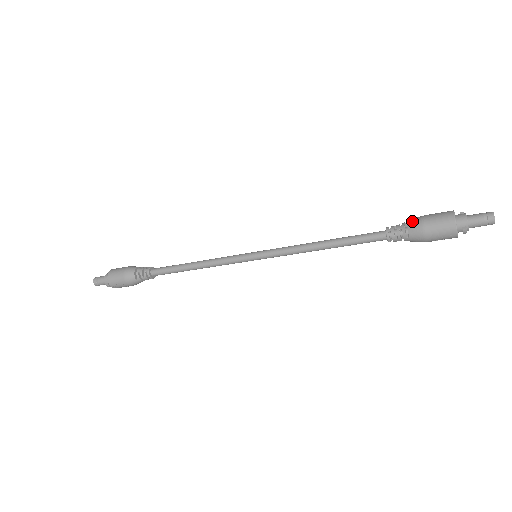
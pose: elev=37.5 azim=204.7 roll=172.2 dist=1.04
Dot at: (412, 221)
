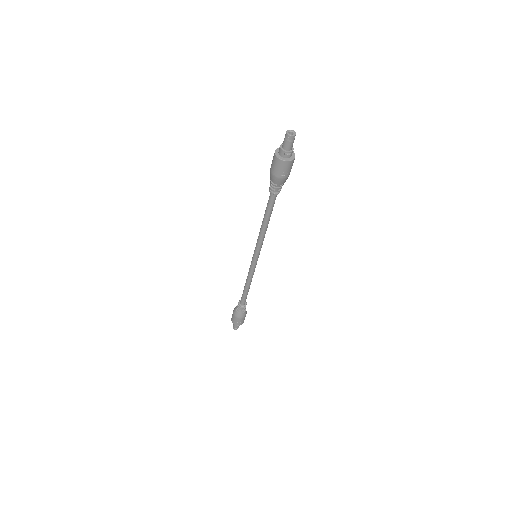
Dot at: (270, 174)
